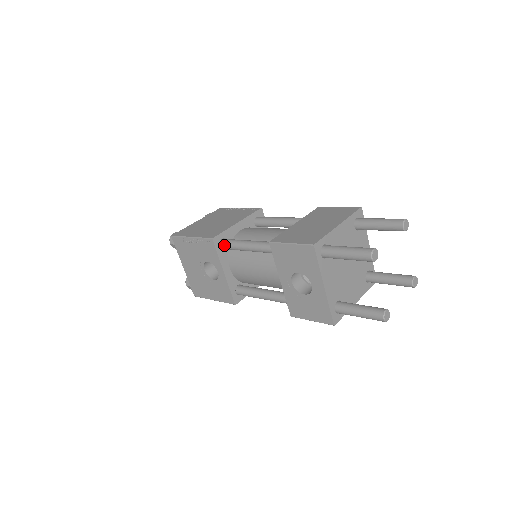
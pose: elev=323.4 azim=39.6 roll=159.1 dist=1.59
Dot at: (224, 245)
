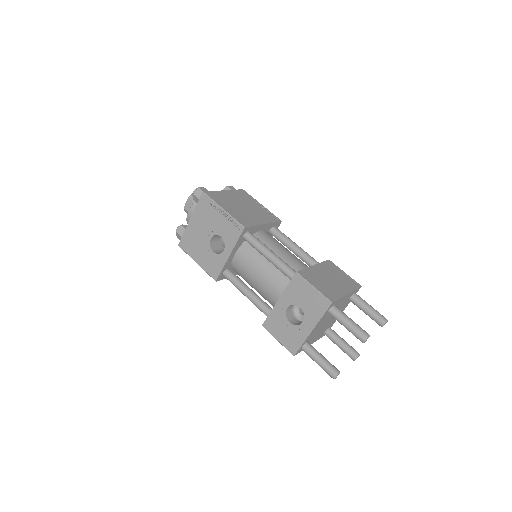
Dot at: (248, 238)
